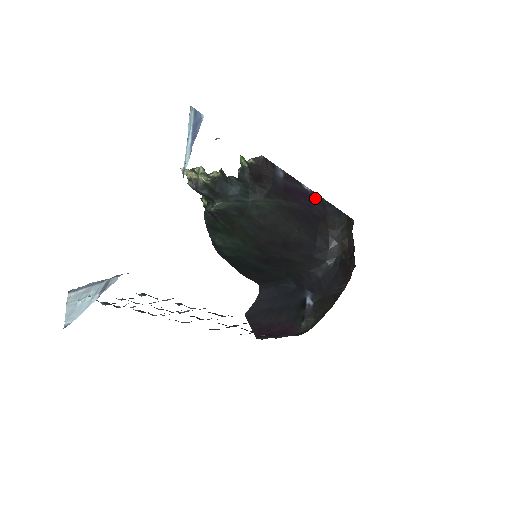
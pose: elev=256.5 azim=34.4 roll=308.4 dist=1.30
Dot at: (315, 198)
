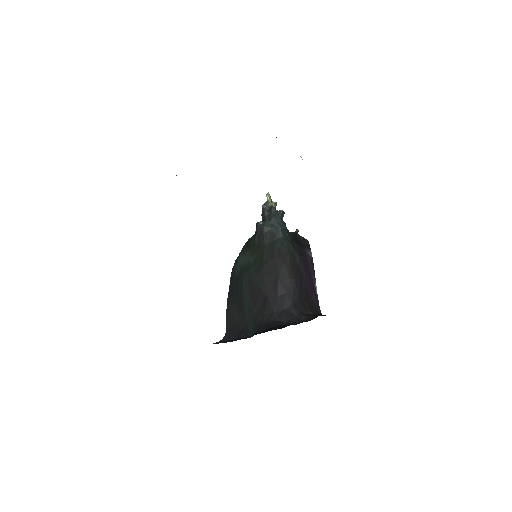
Dot at: (316, 299)
